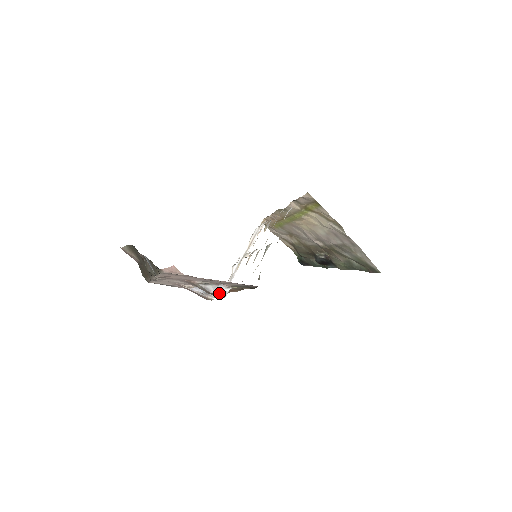
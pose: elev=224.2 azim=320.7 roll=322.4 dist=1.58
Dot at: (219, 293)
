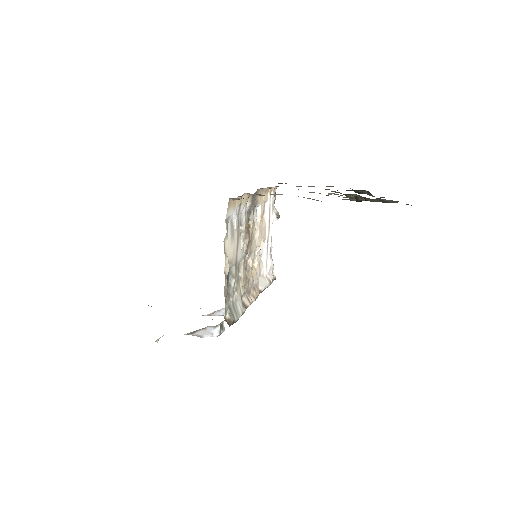
Dot at: (210, 336)
